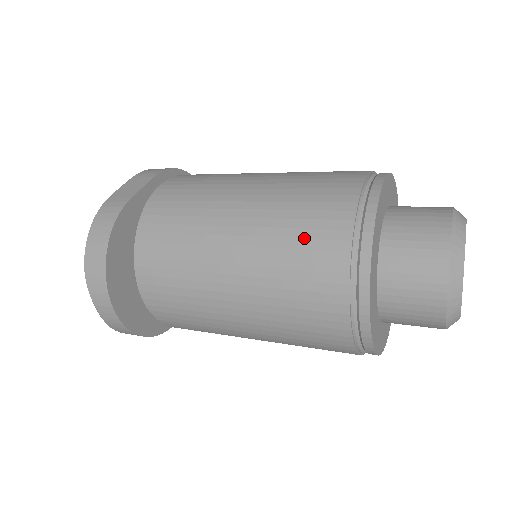
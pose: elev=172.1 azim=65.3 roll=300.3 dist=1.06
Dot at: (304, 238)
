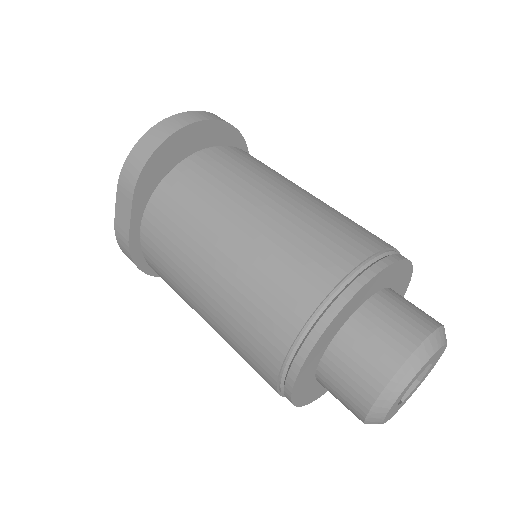
Dot at: occluded
